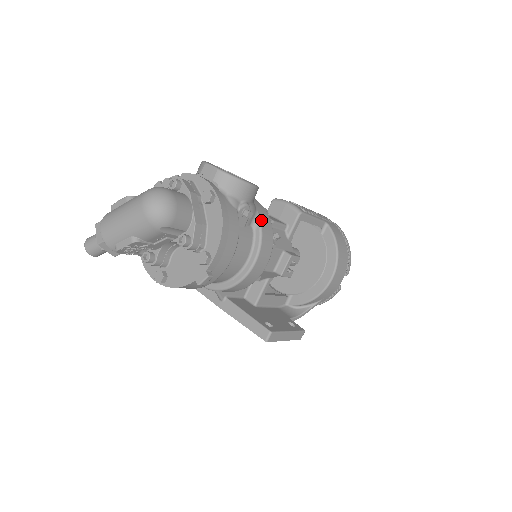
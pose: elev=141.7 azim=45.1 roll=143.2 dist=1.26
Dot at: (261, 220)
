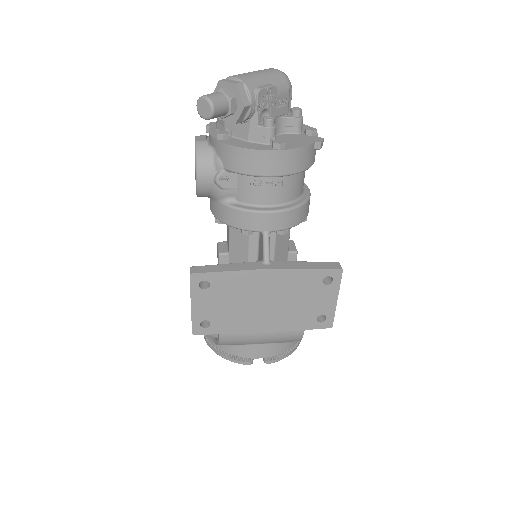
Dot at: occluded
